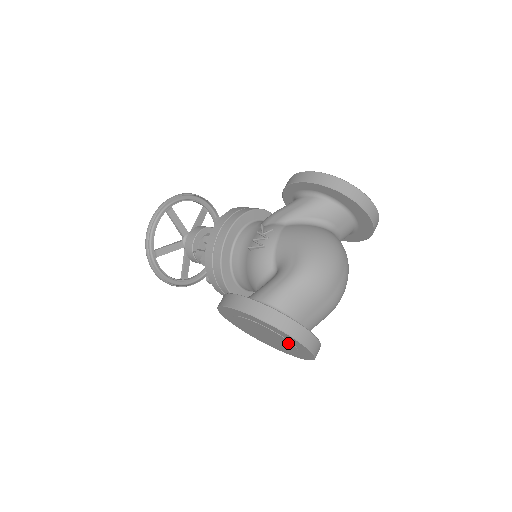
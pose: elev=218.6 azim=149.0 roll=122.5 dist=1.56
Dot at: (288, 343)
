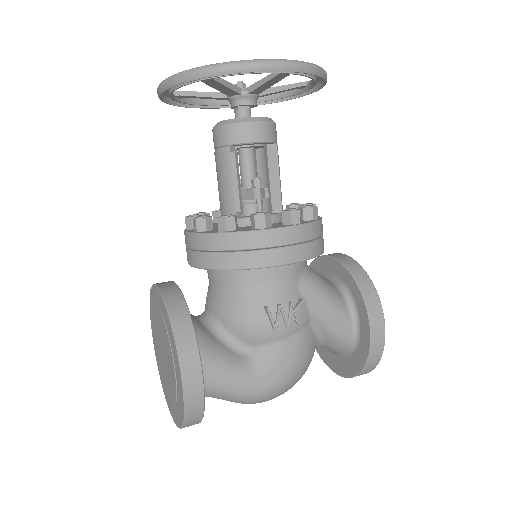
Dot at: (169, 391)
